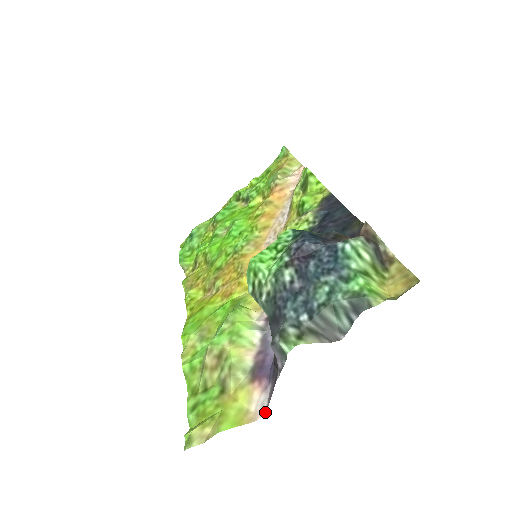
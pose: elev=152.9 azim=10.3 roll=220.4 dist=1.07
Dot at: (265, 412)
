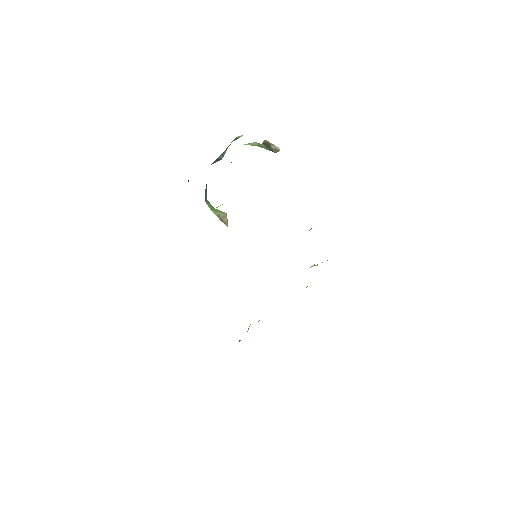
Dot at: occluded
